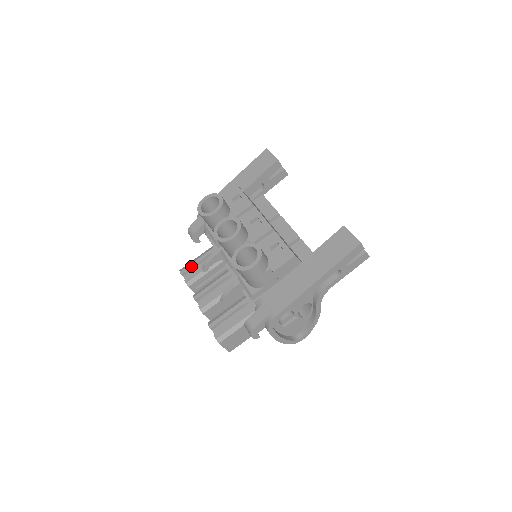
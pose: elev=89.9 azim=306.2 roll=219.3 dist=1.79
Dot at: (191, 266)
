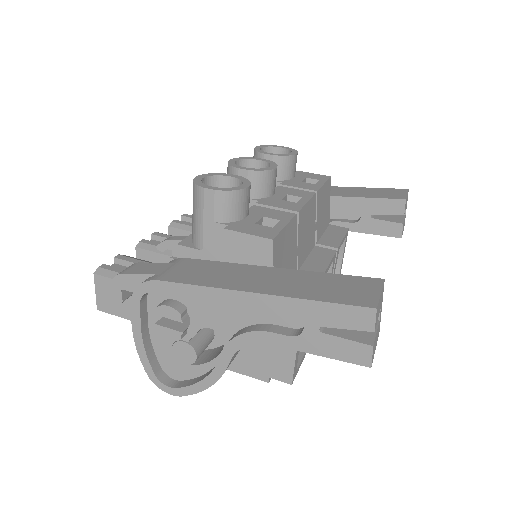
Dot at: occluded
